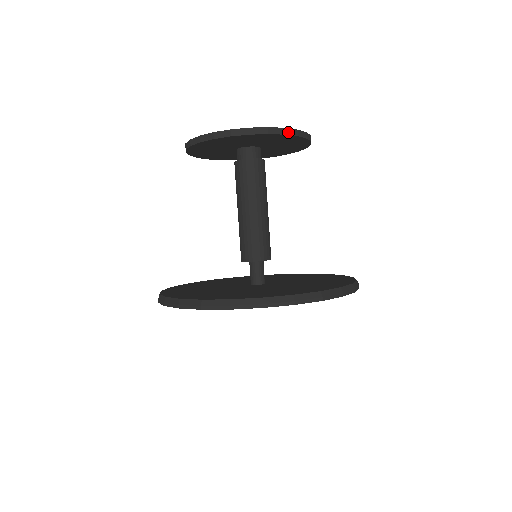
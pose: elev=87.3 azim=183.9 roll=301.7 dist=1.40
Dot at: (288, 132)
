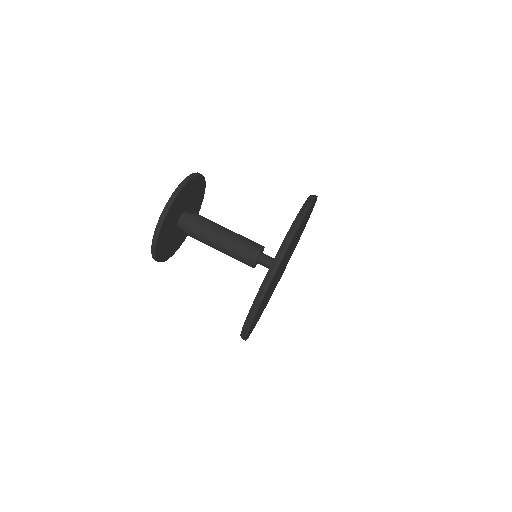
Dot at: (170, 203)
